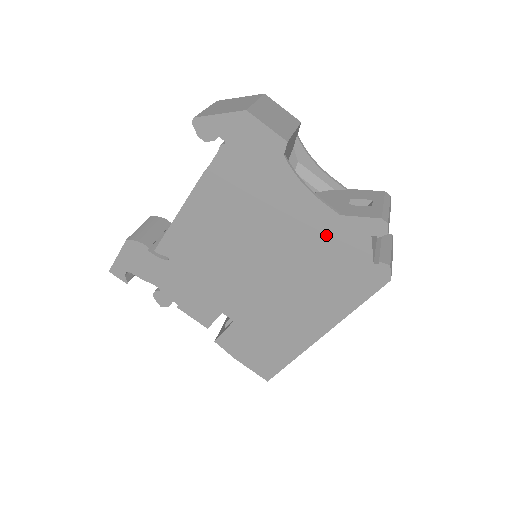
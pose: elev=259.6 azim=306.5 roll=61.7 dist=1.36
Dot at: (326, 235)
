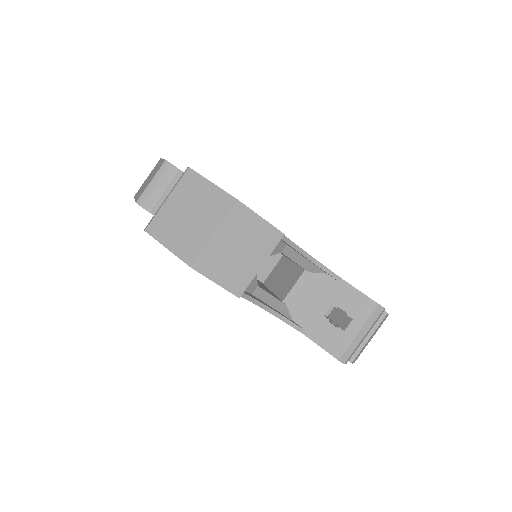
Dot at: occluded
